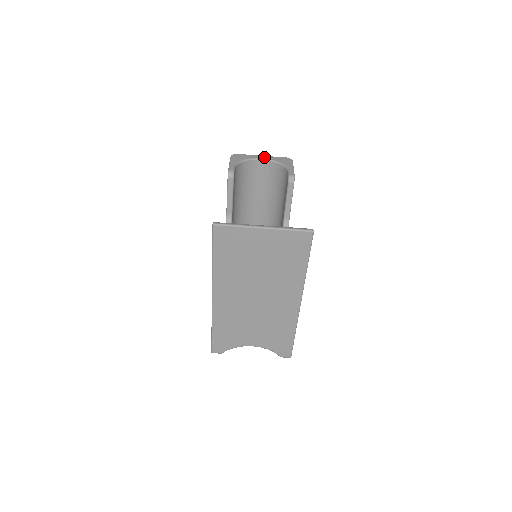
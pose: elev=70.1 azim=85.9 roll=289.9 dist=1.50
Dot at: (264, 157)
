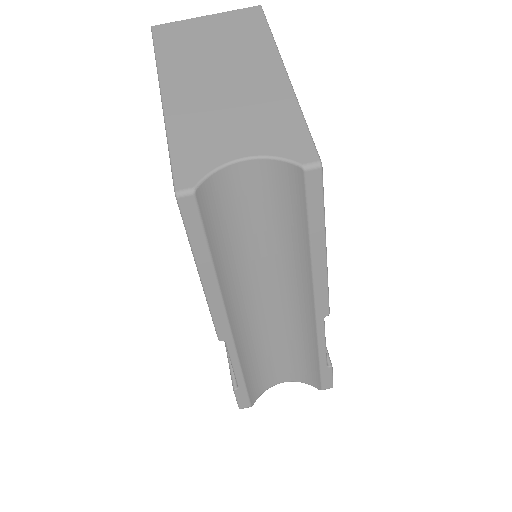
Dot at: occluded
